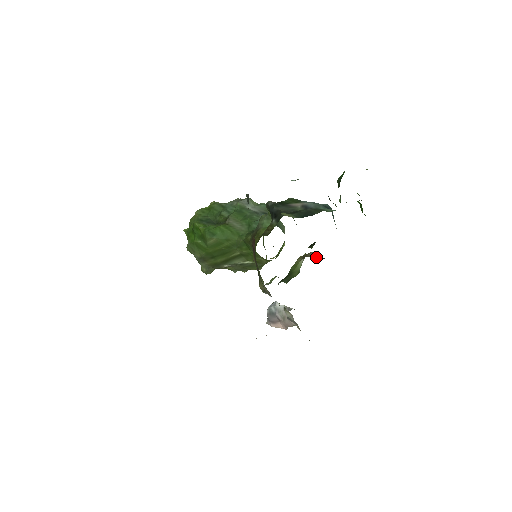
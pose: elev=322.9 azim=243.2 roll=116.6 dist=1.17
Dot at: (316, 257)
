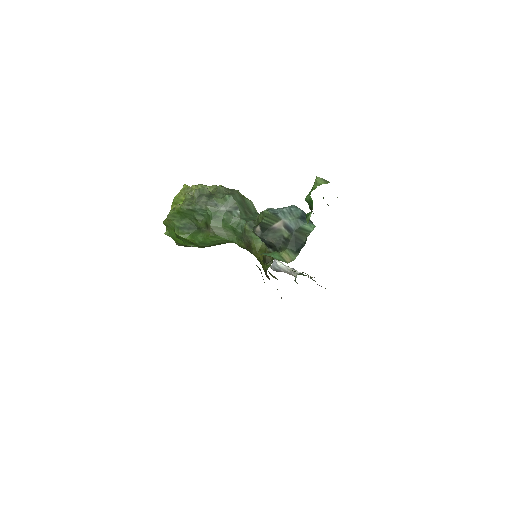
Dot at: occluded
